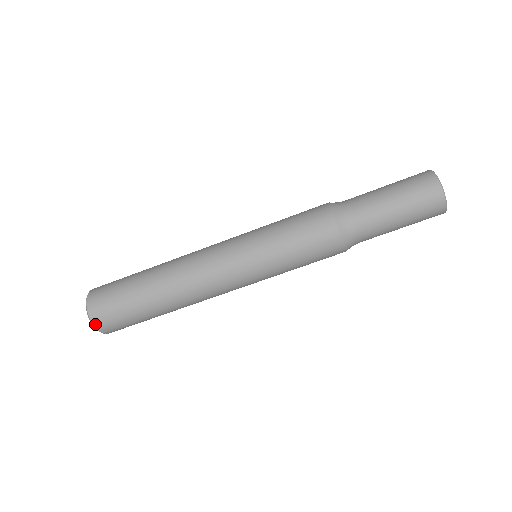
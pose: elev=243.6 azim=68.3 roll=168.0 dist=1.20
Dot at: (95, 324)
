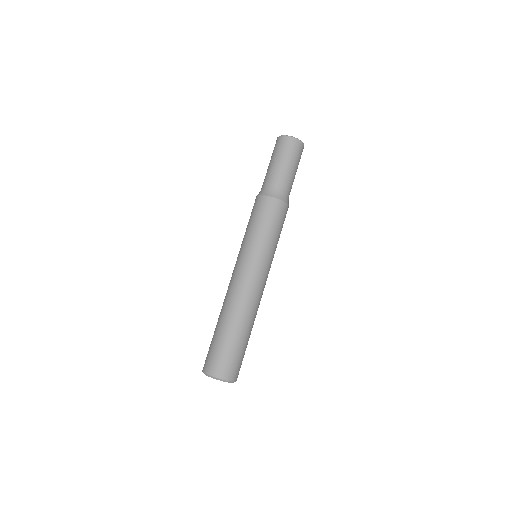
Dot at: (212, 375)
